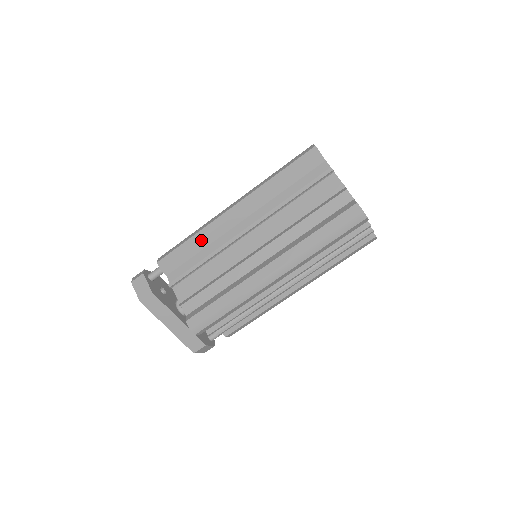
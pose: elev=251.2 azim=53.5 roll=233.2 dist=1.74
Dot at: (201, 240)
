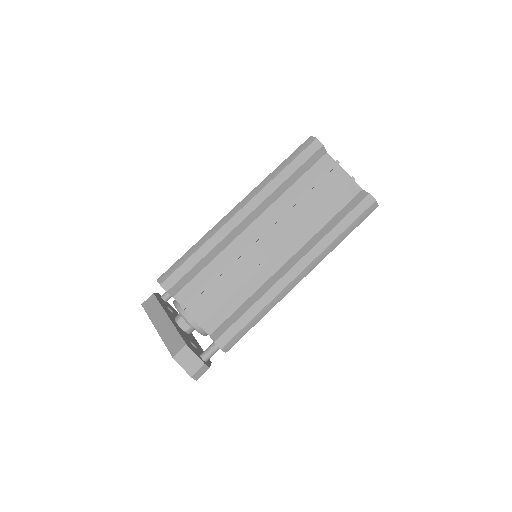
Dot at: occluded
